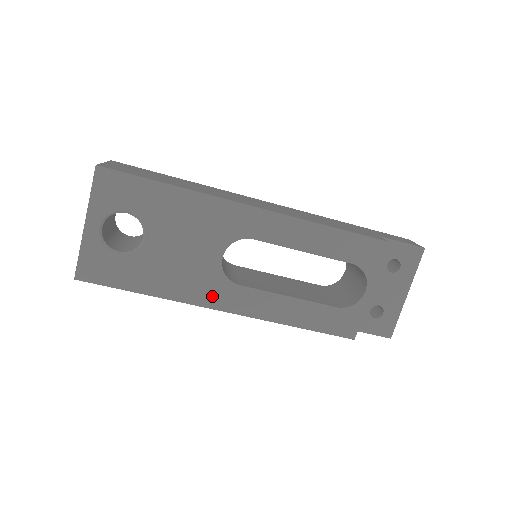
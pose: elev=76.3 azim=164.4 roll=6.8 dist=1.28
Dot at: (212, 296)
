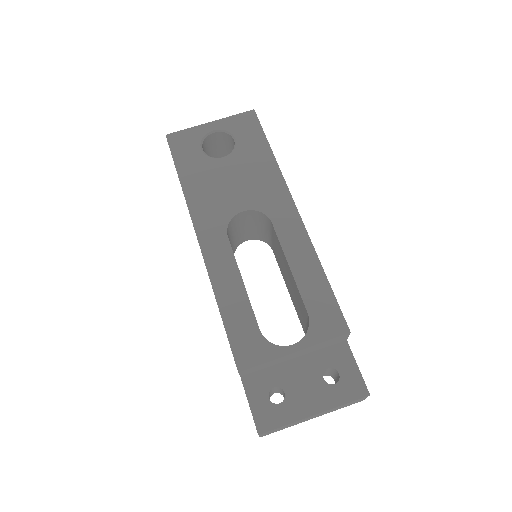
Dot at: (206, 223)
